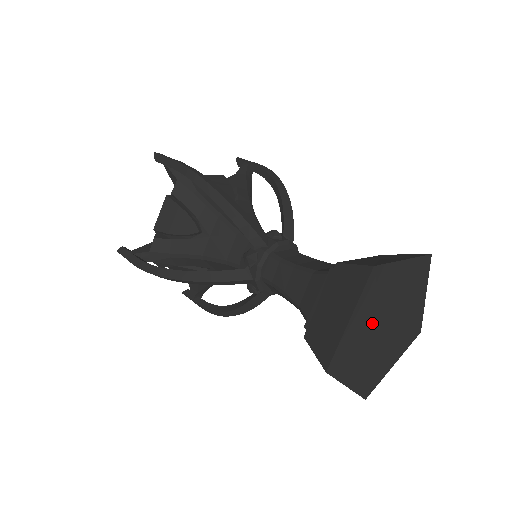
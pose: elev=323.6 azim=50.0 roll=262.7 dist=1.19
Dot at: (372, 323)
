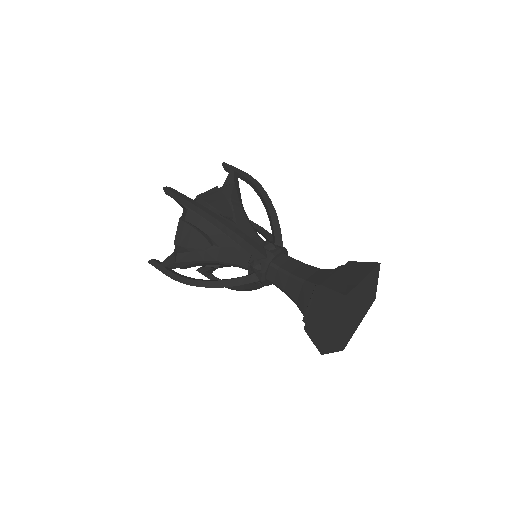
Dot at: (346, 318)
